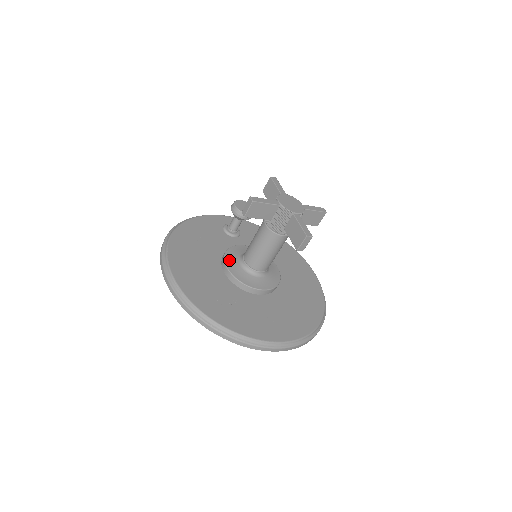
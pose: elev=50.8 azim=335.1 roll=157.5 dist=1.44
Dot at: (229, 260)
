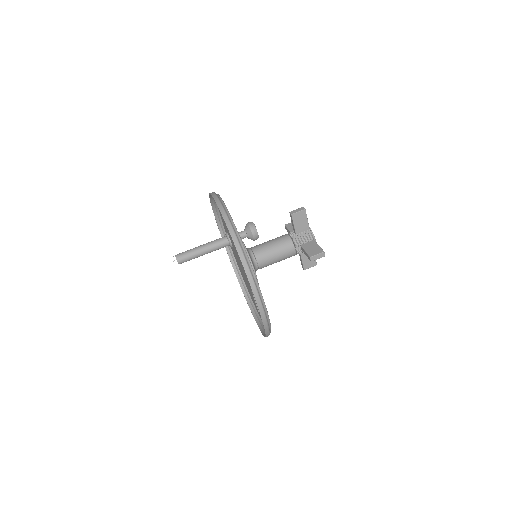
Dot at: occluded
